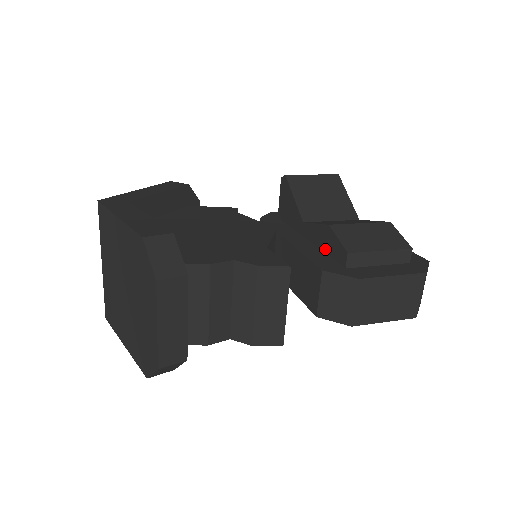
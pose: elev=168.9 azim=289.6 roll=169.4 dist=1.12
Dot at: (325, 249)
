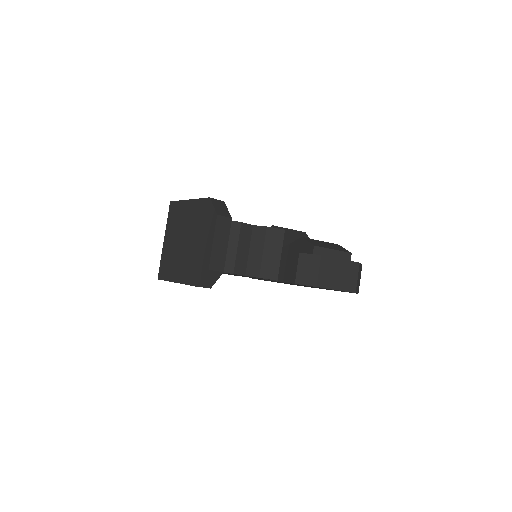
Dot at: (299, 252)
